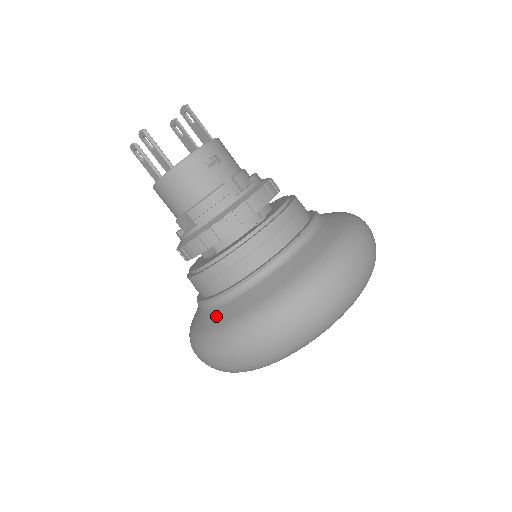
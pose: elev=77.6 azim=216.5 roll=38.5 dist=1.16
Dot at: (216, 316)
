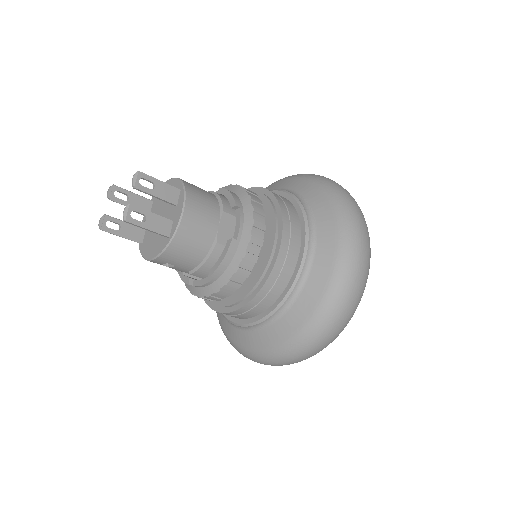
Dot at: occluded
